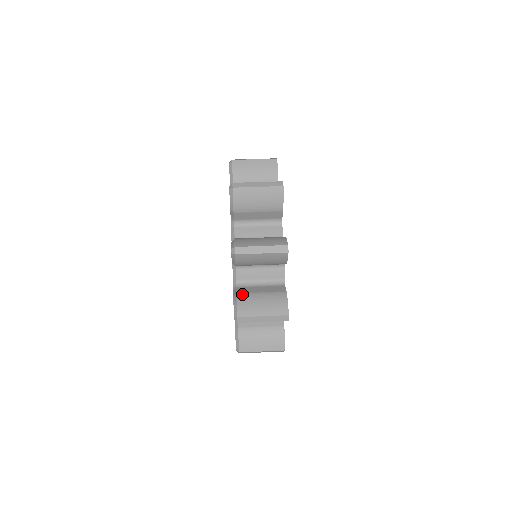
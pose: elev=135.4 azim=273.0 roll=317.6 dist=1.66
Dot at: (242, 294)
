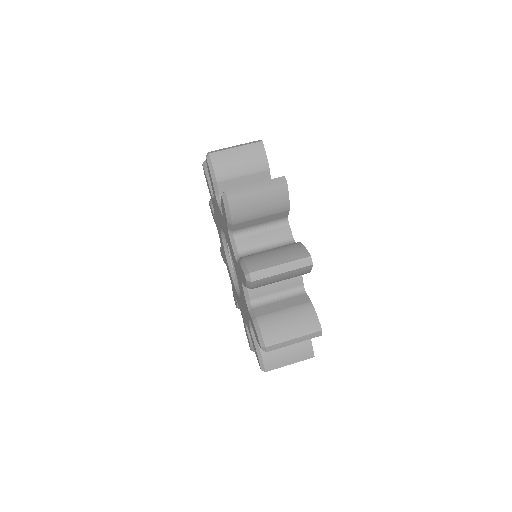
Dot at: (248, 255)
